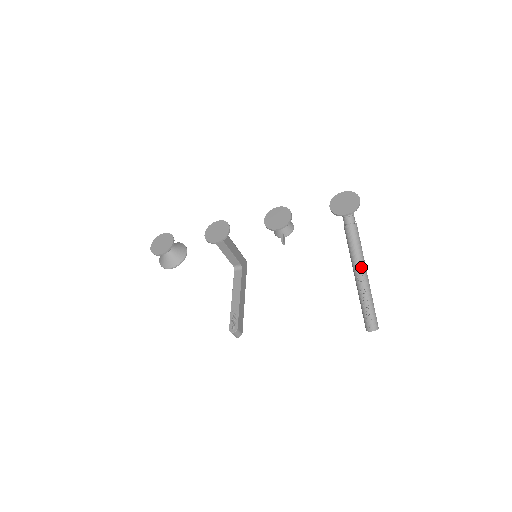
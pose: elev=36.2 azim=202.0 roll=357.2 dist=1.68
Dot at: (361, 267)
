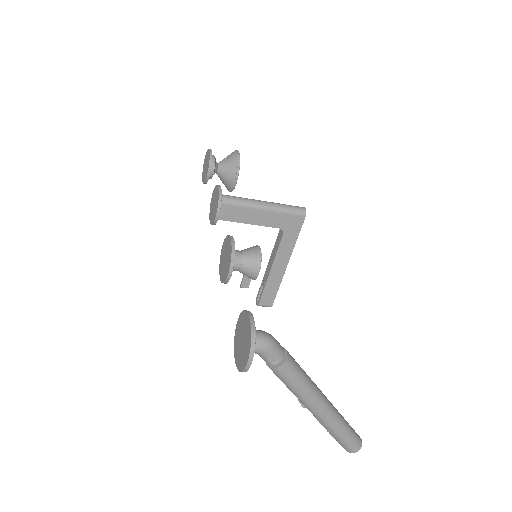
Dot at: (302, 405)
